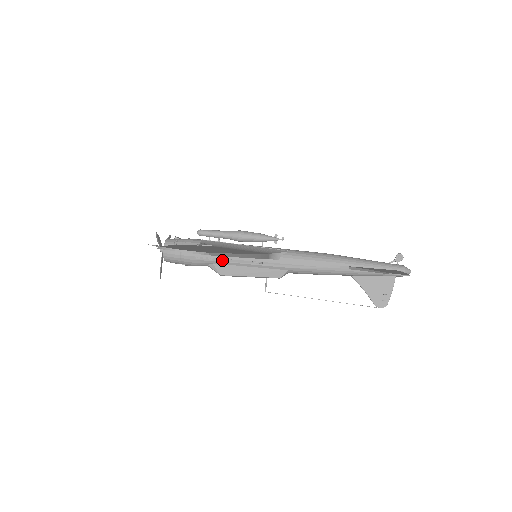
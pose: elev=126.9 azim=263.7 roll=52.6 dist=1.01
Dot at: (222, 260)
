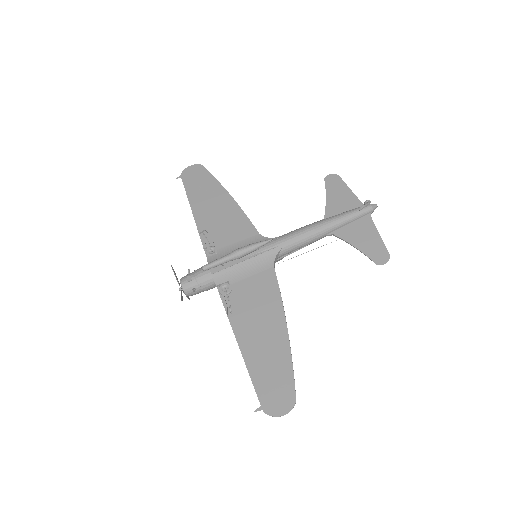
Dot at: occluded
